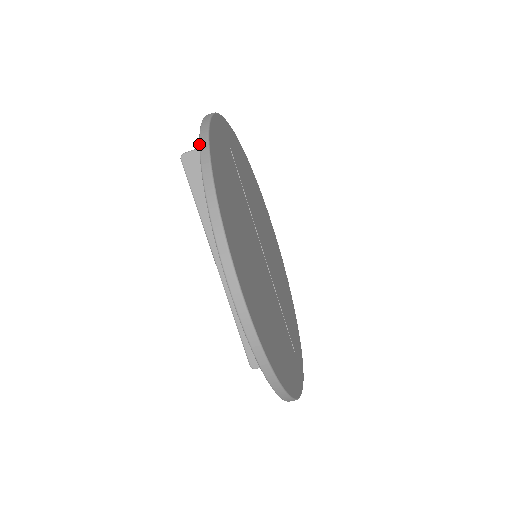
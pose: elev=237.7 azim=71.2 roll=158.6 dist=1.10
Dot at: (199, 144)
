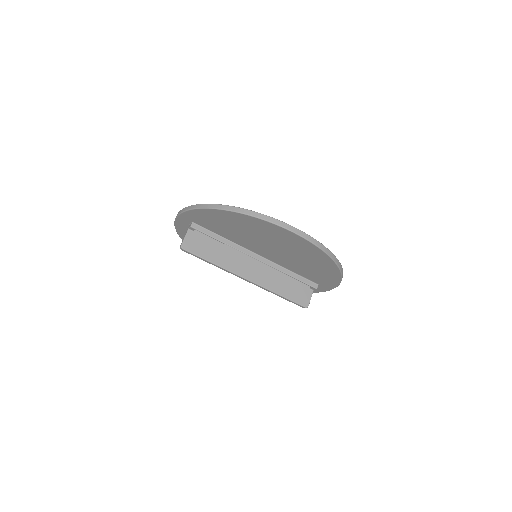
Dot at: (212, 208)
